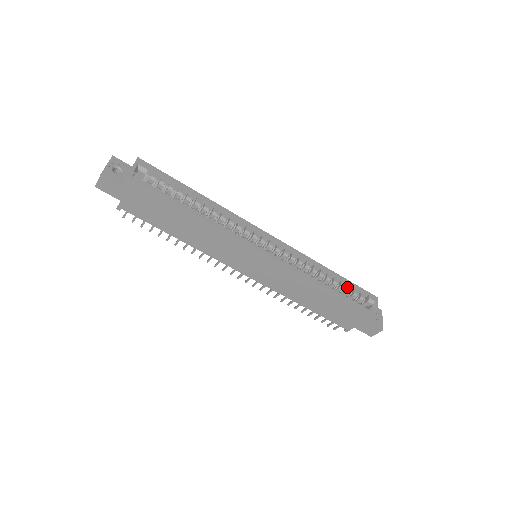
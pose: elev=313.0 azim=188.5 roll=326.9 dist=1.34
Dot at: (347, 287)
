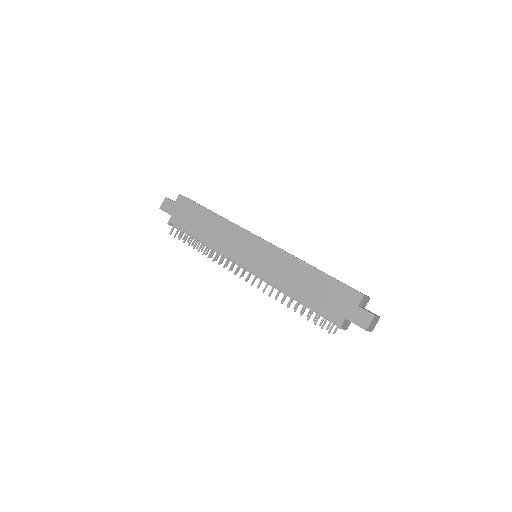
Dot at: occluded
